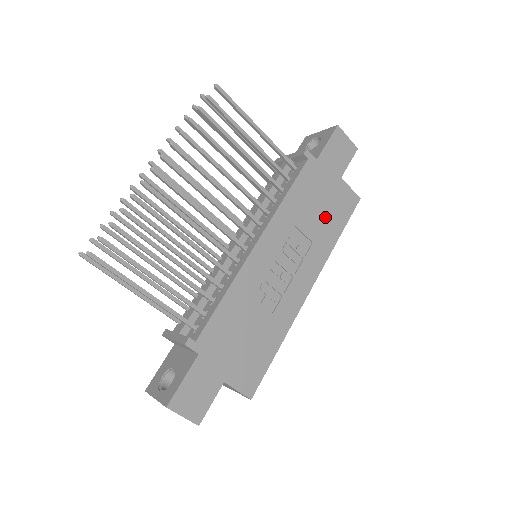
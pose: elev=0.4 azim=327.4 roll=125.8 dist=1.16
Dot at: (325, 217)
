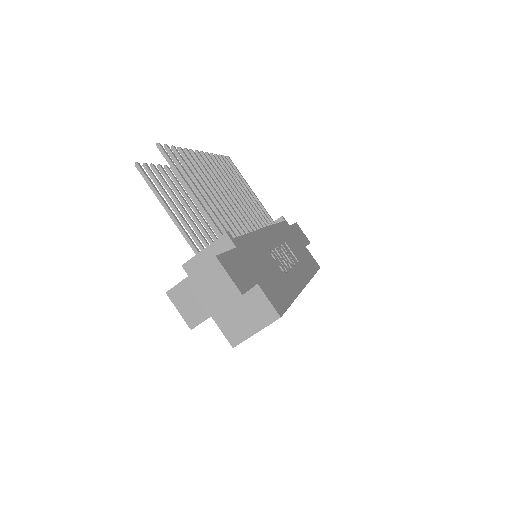
Dot at: (302, 256)
